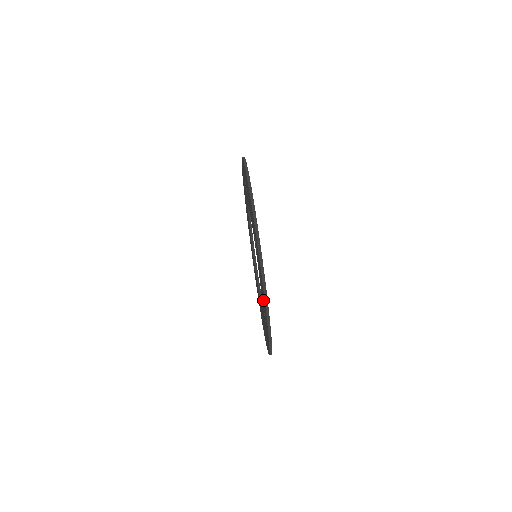
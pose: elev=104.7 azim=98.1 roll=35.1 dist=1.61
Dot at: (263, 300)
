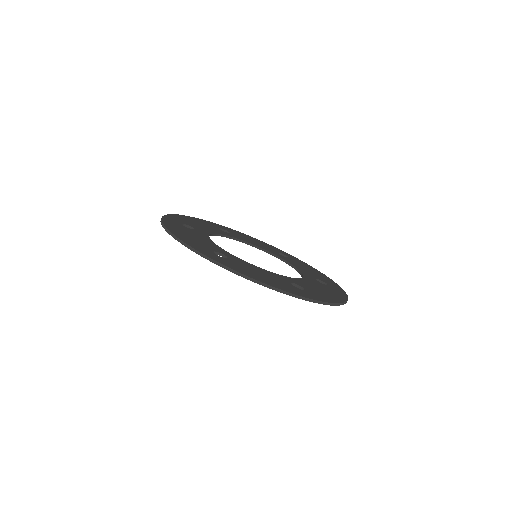
Dot at: occluded
